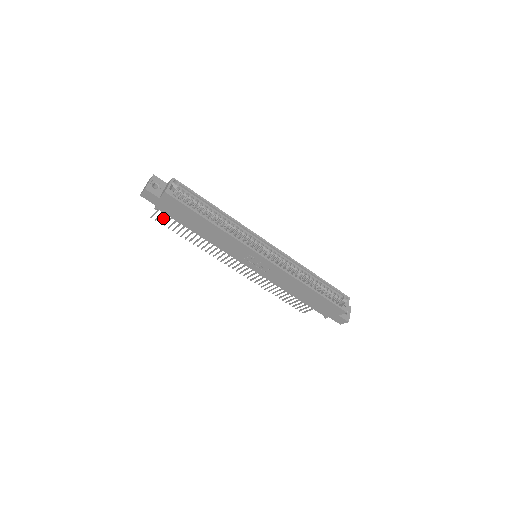
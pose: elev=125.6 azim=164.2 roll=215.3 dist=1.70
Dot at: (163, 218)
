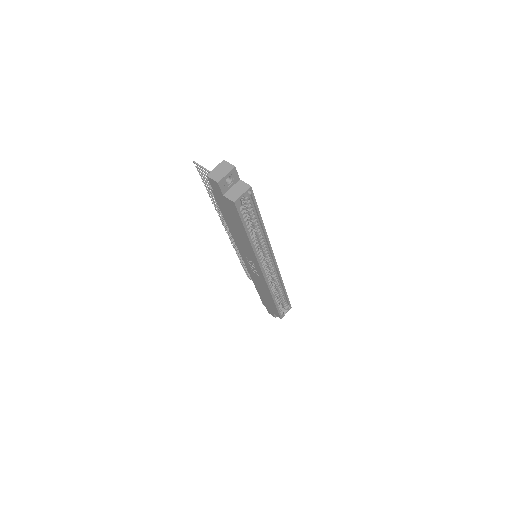
Dot at: (205, 175)
